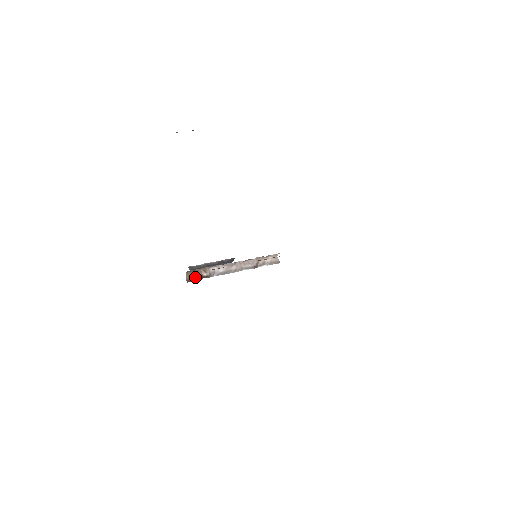
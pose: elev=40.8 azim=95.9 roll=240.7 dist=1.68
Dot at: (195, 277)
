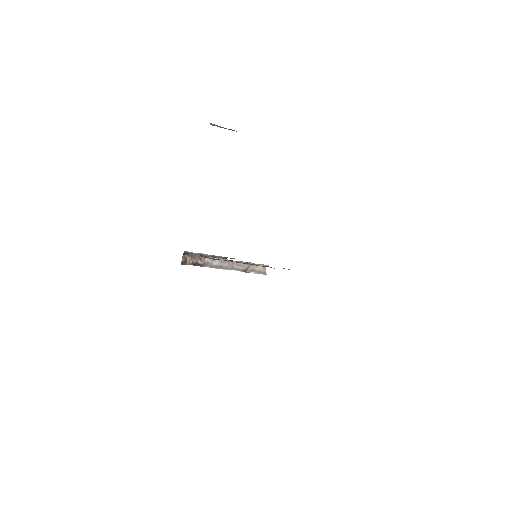
Dot at: (190, 261)
